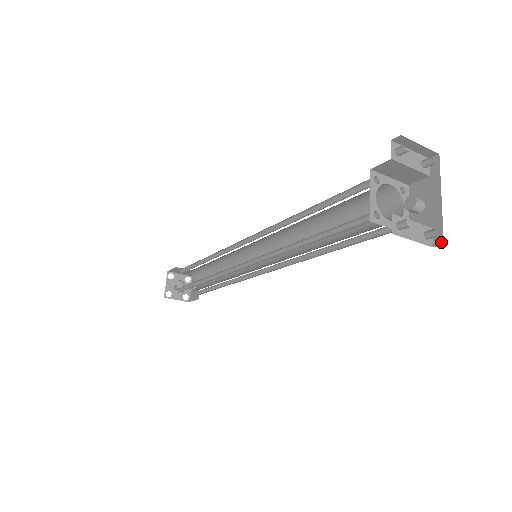
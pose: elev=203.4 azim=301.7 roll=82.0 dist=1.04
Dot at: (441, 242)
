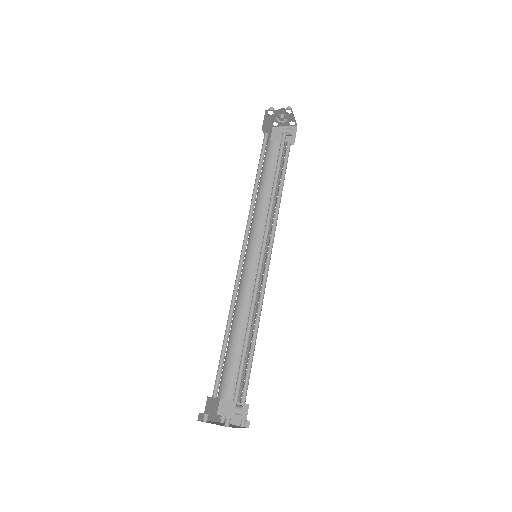
Dot at: (248, 426)
